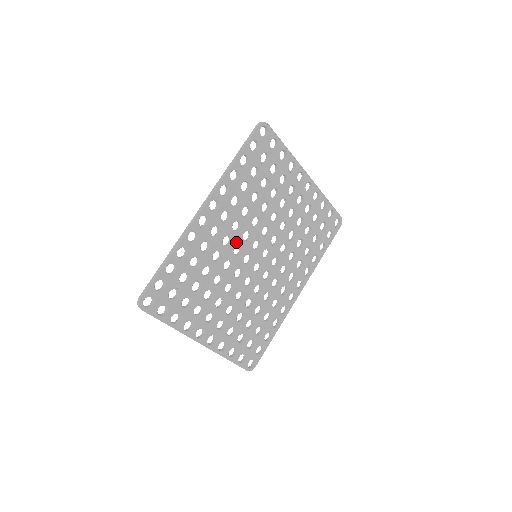
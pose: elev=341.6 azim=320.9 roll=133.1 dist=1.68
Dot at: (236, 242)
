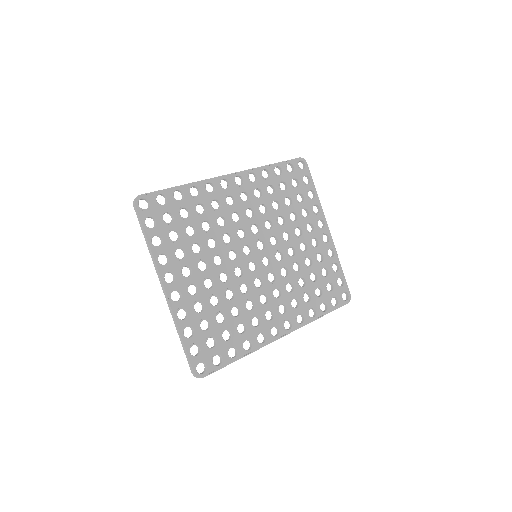
Dot at: (244, 226)
